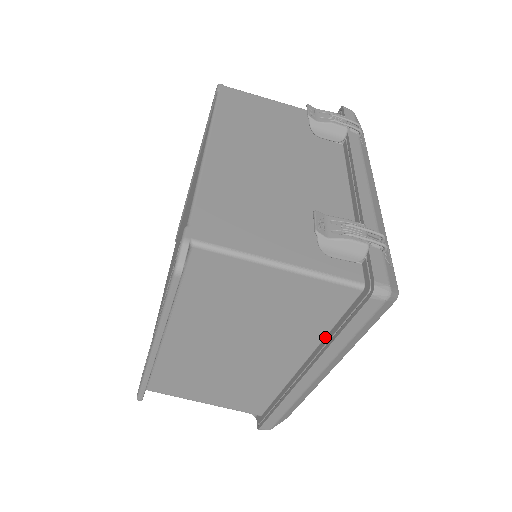
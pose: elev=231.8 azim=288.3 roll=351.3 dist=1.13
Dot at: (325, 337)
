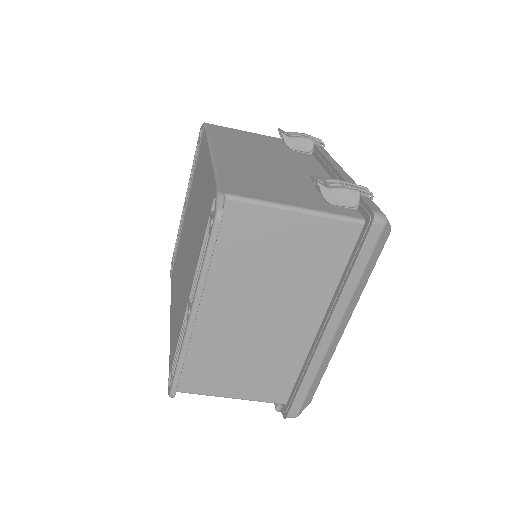
Dot at: (338, 284)
